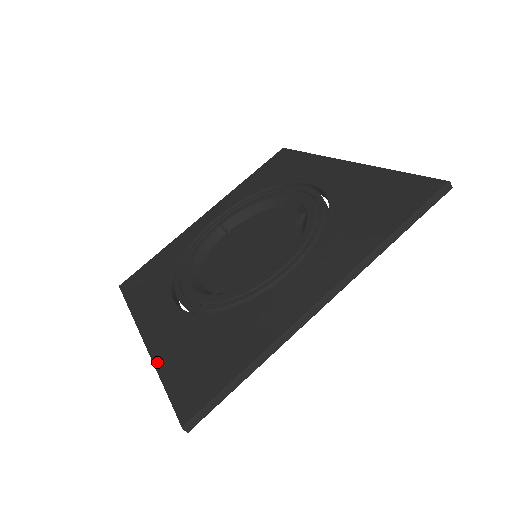
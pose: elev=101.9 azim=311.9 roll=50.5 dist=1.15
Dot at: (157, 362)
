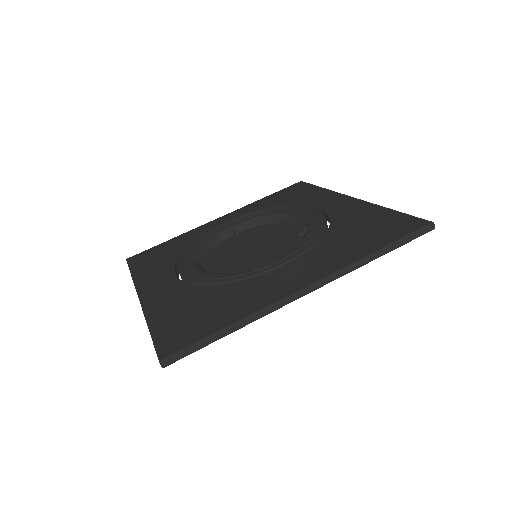
Dot at: (148, 315)
